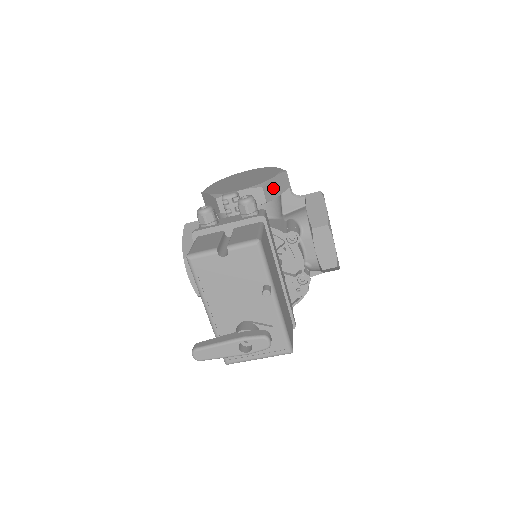
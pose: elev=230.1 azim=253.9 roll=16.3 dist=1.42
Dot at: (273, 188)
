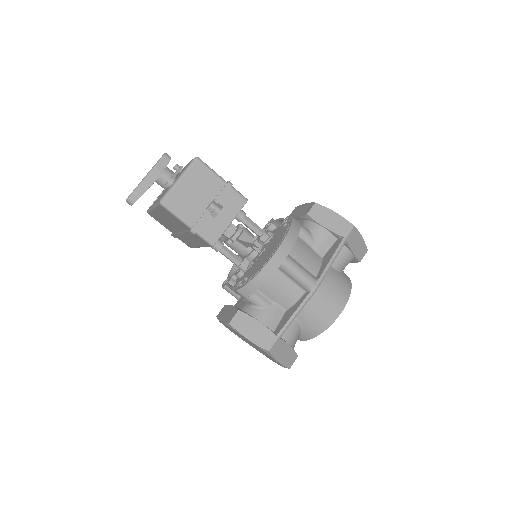
Dot at: occluded
